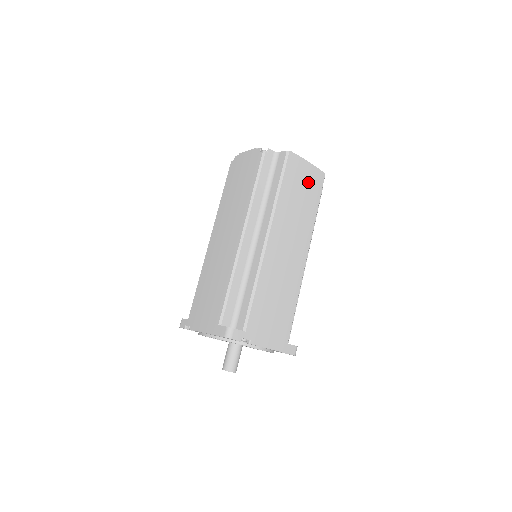
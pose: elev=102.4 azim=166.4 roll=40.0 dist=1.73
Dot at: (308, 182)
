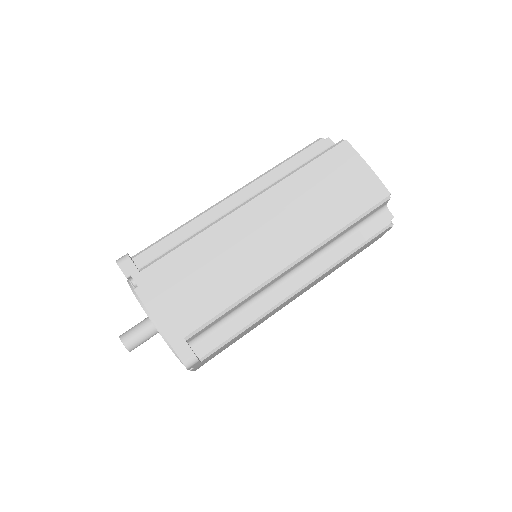
Dot at: (353, 185)
